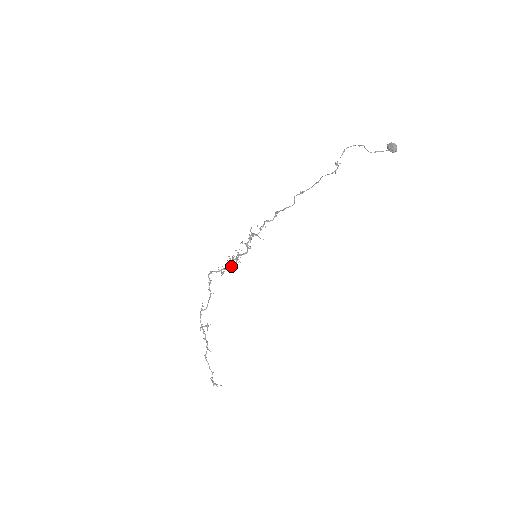
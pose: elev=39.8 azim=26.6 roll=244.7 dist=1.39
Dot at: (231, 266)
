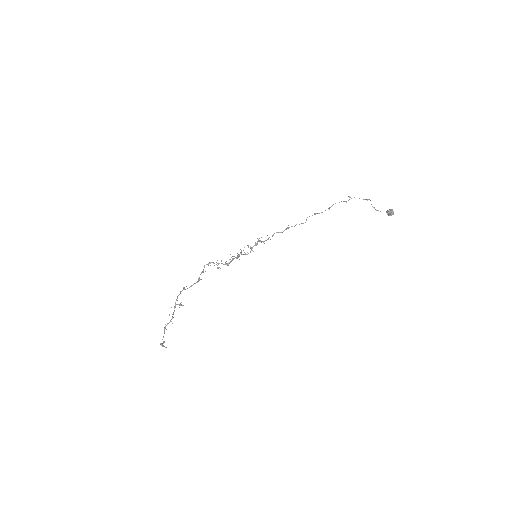
Dot at: (229, 262)
